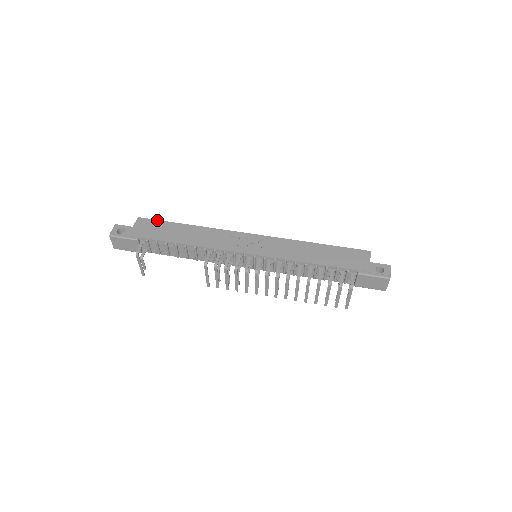
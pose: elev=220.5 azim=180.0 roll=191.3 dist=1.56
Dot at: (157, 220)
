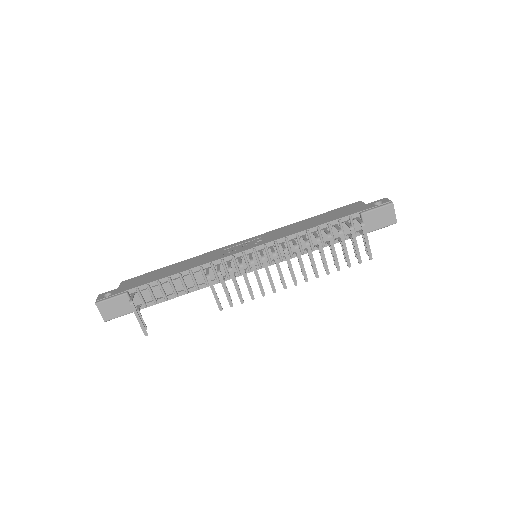
Dot at: (142, 275)
